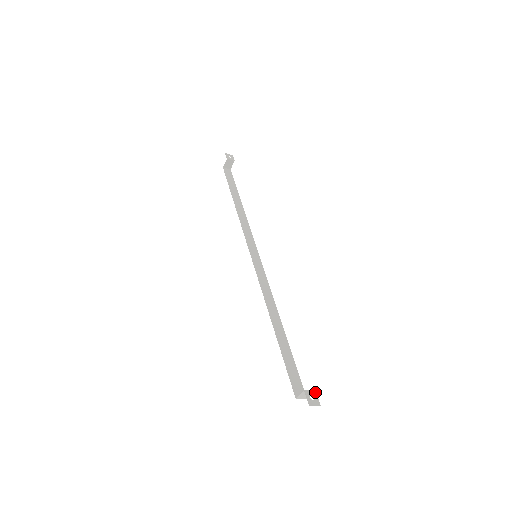
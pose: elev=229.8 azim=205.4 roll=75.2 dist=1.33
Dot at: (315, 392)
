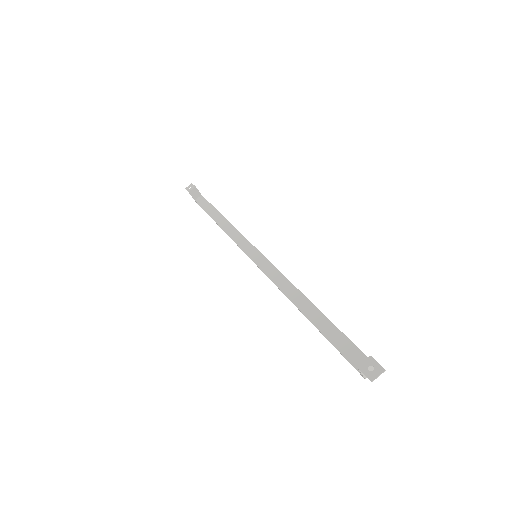
Dot at: (371, 359)
